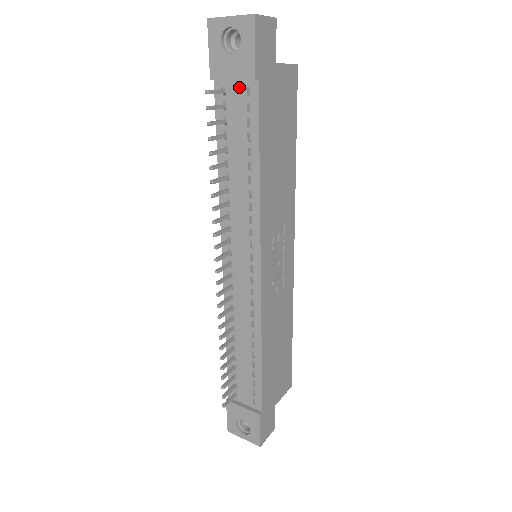
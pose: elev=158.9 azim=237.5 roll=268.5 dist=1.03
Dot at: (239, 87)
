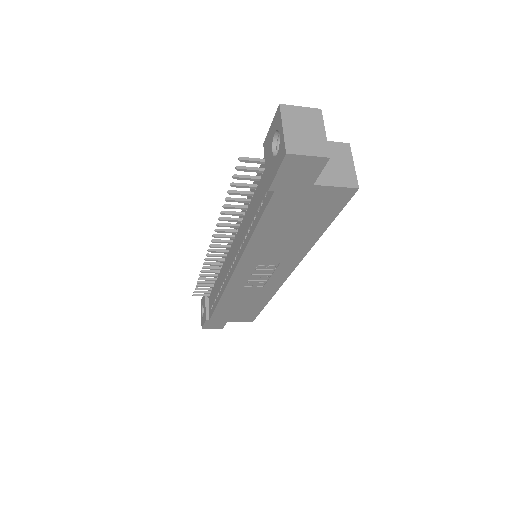
Dot at: occluded
